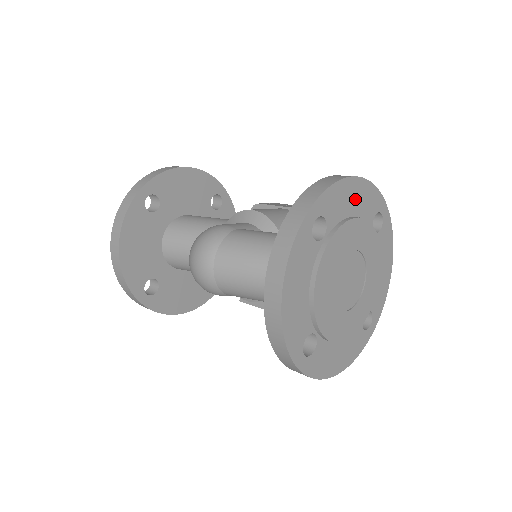
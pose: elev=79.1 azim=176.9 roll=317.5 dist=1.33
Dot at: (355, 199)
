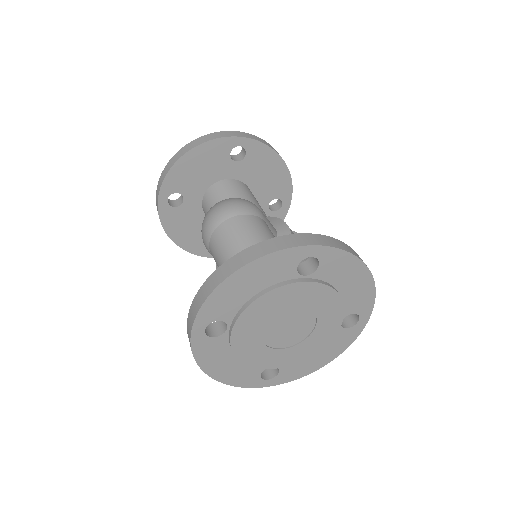
Dot at: (353, 283)
